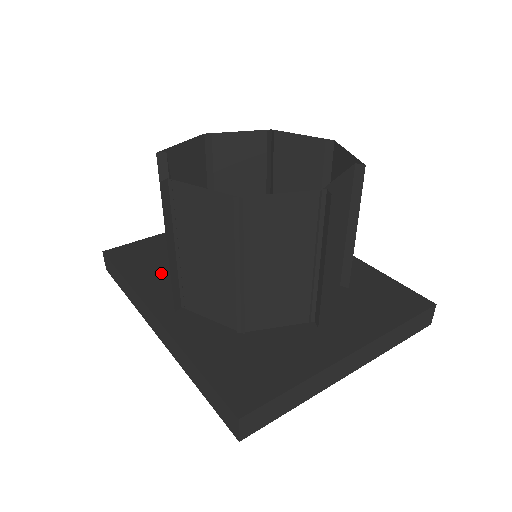
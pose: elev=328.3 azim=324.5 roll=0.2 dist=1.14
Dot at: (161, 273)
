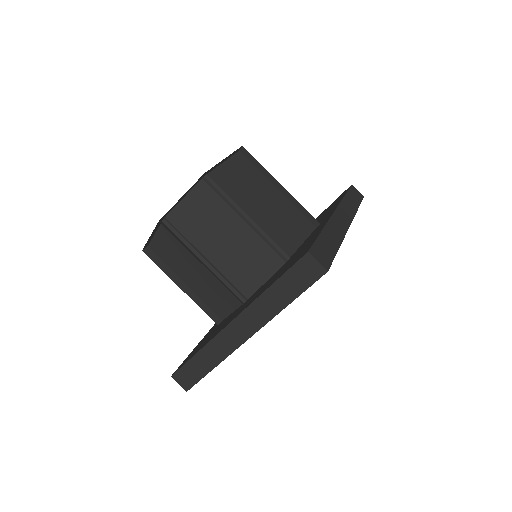
Dot at: occluded
